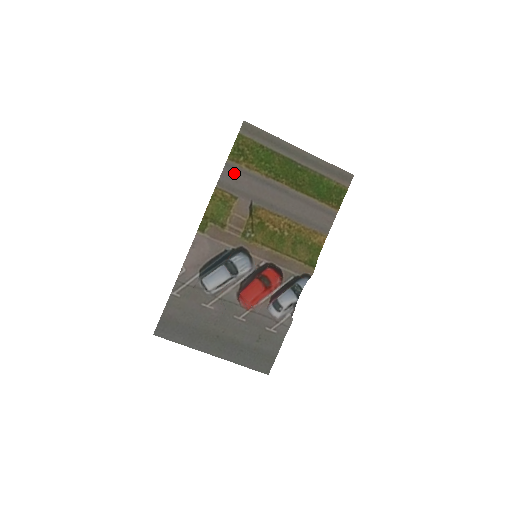
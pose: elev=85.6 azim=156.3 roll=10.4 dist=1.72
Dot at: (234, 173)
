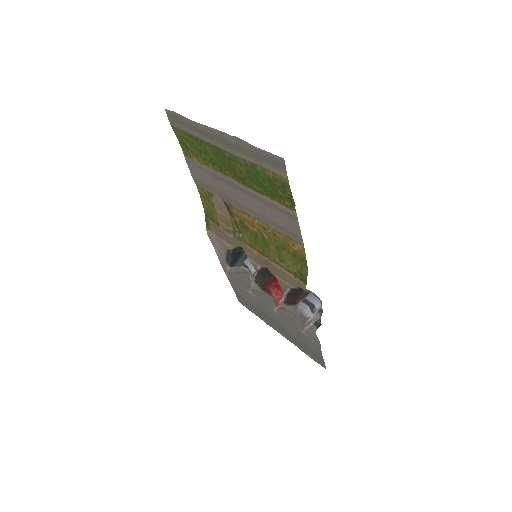
Dot at: (196, 168)
